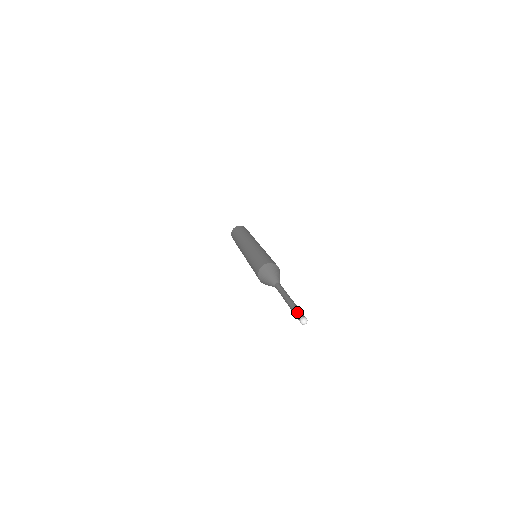
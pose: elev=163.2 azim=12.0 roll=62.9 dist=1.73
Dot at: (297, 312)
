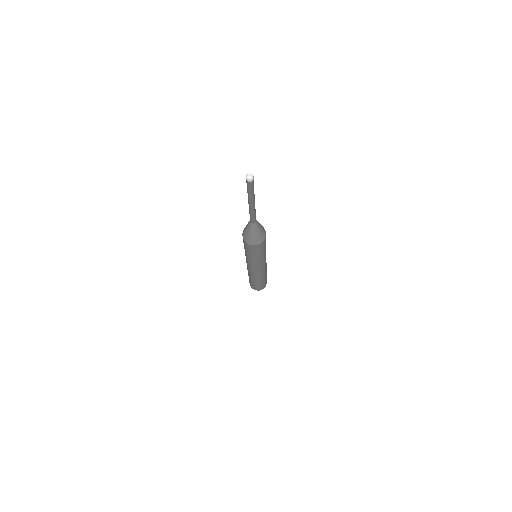
Dot at: occluded
